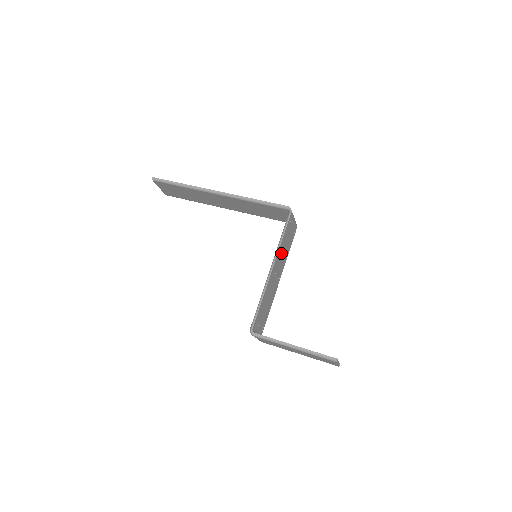
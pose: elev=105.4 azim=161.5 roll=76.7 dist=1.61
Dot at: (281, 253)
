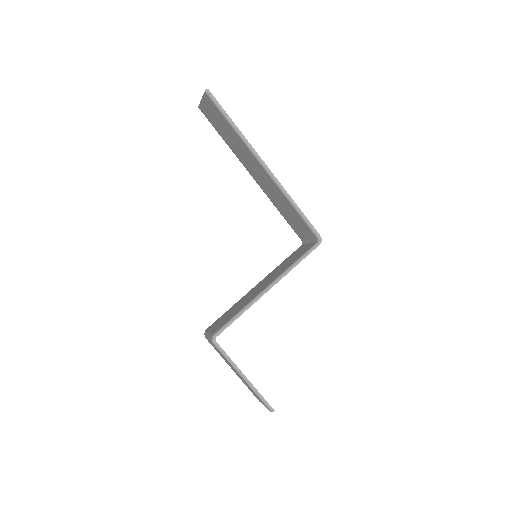
Dot at: occluded
